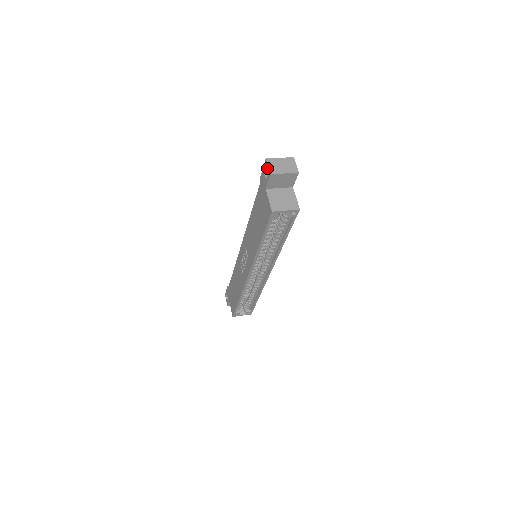
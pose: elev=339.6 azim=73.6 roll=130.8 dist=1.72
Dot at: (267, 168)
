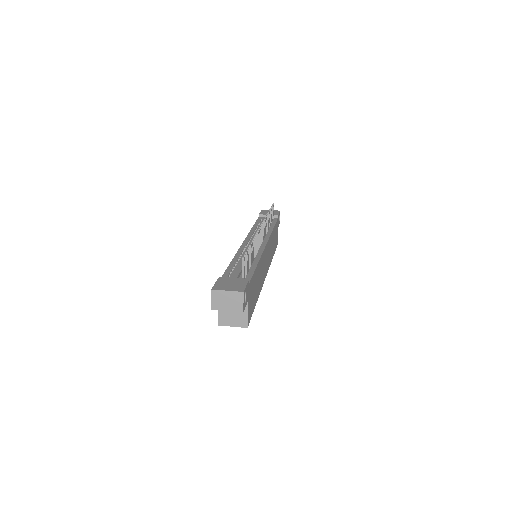
Dot at: (212, 298)
